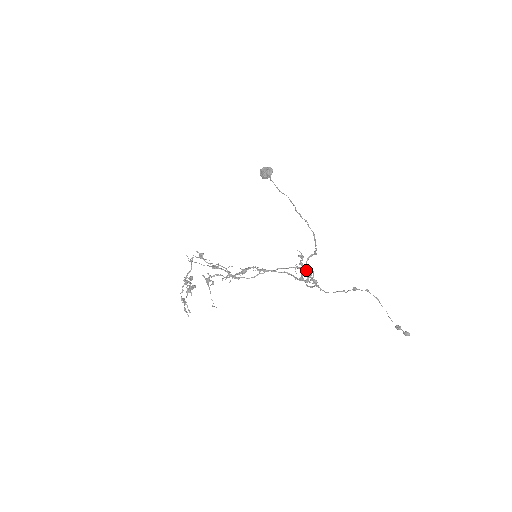
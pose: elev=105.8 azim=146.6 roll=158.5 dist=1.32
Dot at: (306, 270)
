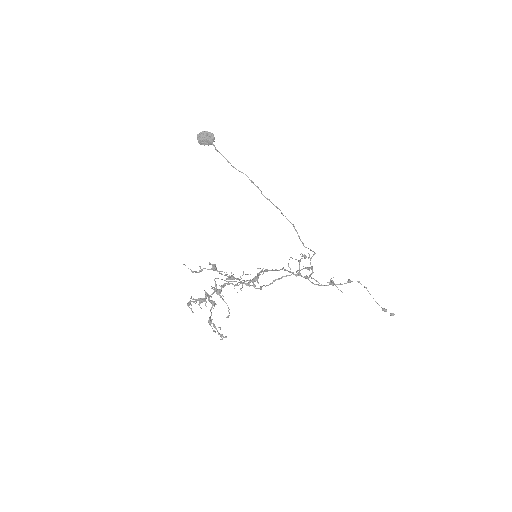
Dot at: (312, 269)
